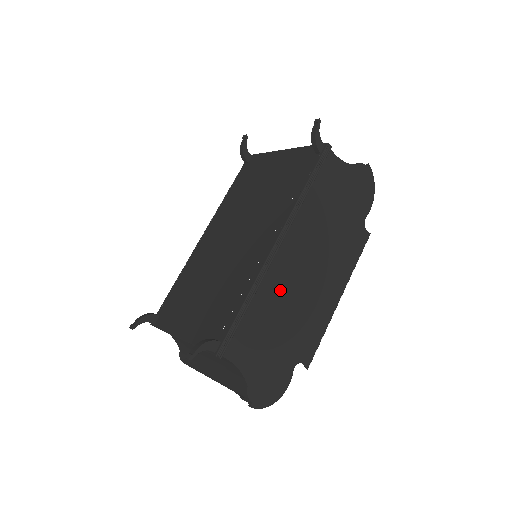
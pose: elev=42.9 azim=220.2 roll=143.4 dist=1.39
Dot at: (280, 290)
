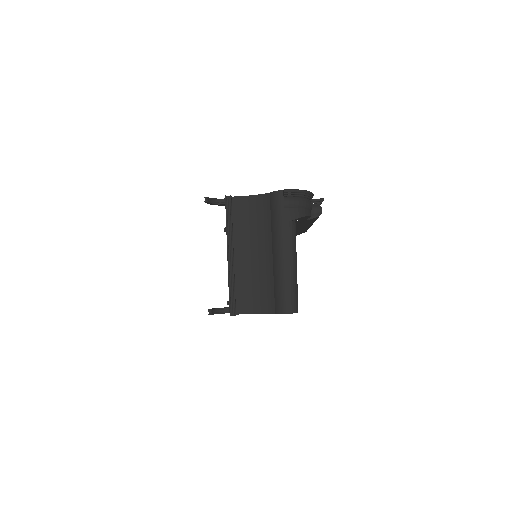
Dot at: occluded
